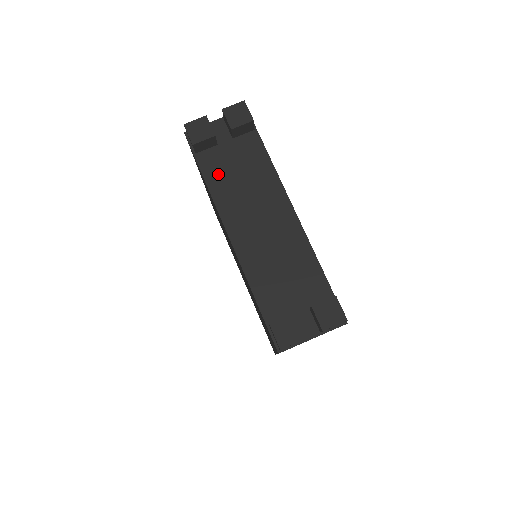
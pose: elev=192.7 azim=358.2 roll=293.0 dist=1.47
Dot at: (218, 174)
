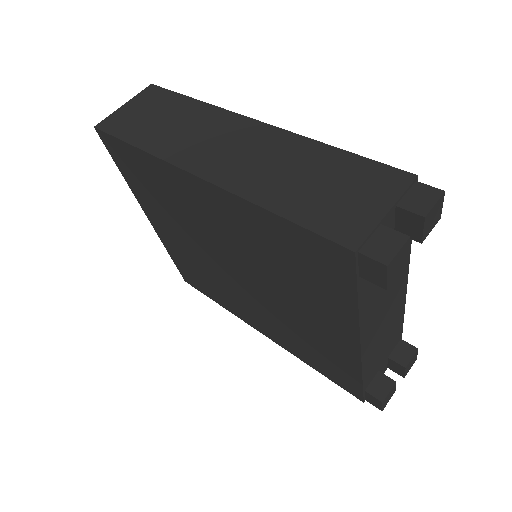
Dot at: (371, 289)
